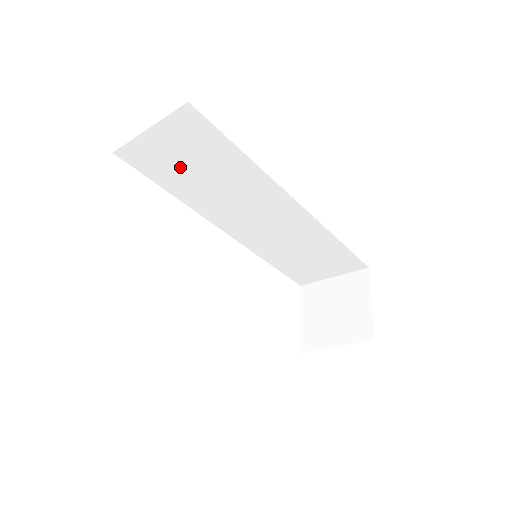
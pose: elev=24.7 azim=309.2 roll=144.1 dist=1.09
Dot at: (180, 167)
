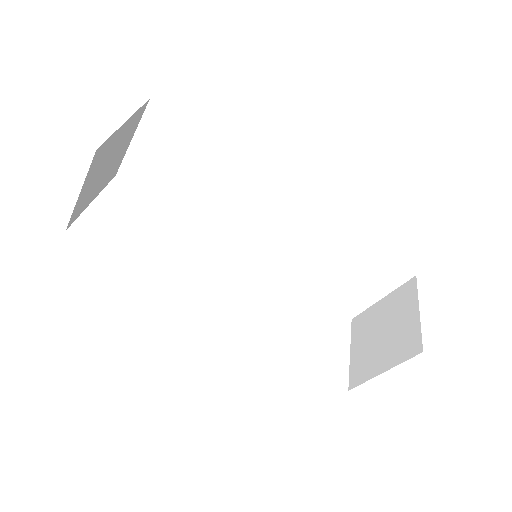
Dot at: (172, 177)
